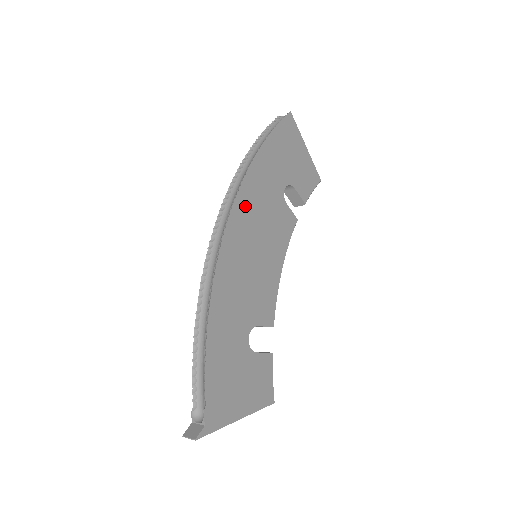
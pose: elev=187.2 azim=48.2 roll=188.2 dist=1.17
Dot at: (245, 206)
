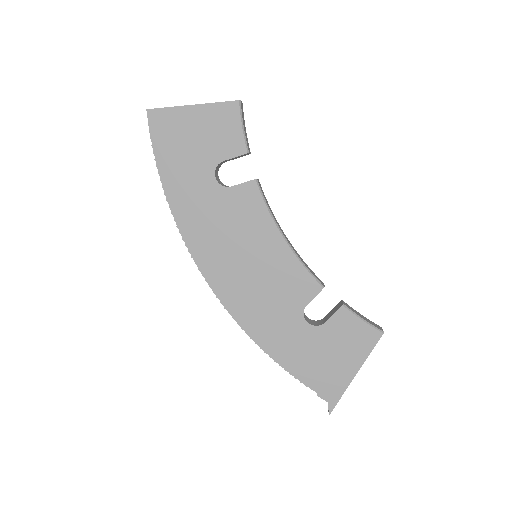
Dot at: (204, 249)
